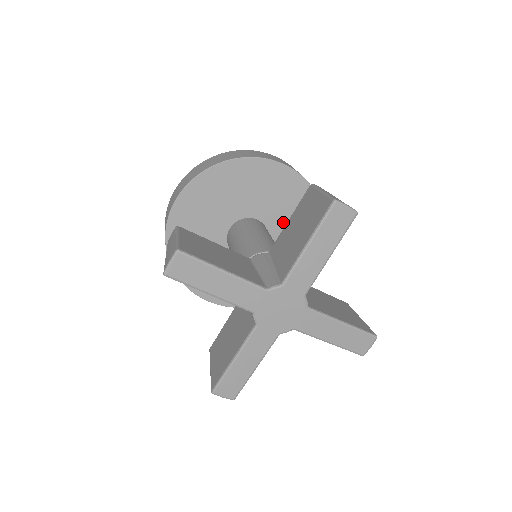
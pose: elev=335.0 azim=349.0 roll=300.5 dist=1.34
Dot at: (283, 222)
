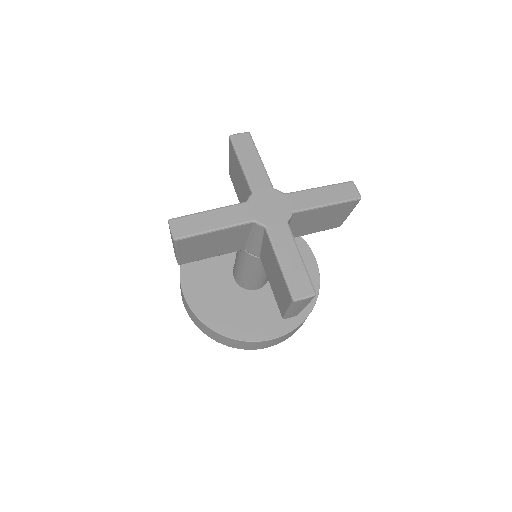
Dot at: occluded
